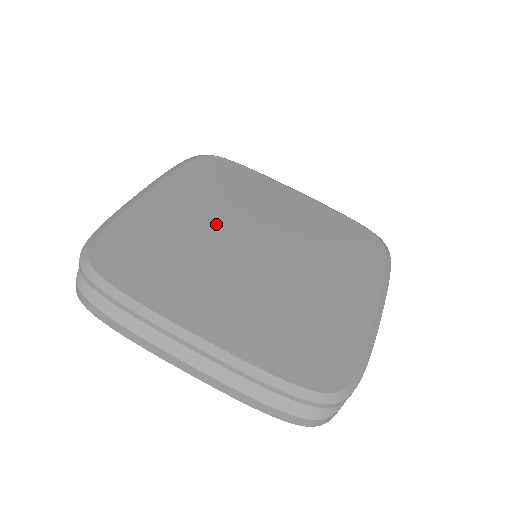
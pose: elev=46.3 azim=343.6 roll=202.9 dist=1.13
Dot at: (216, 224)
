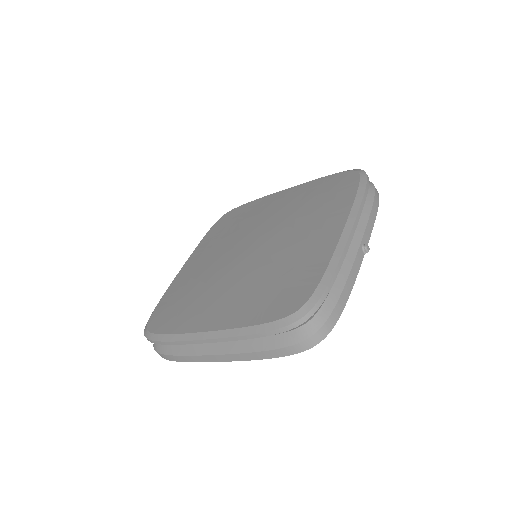
Dot at: (221, 255)
